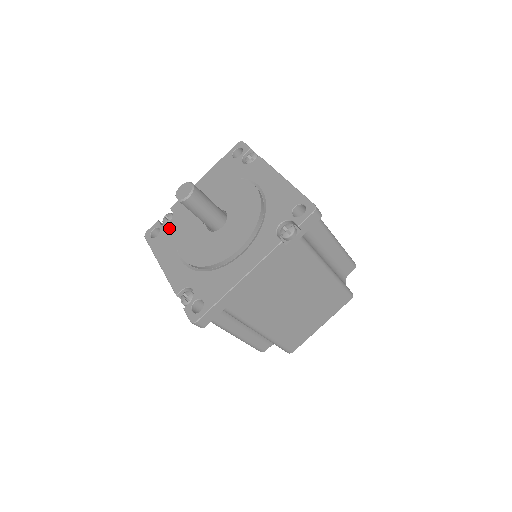
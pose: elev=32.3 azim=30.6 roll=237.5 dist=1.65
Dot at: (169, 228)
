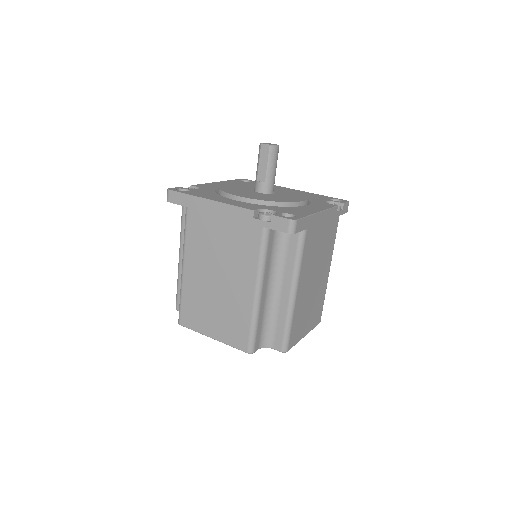
Dot at: (202, 190)
